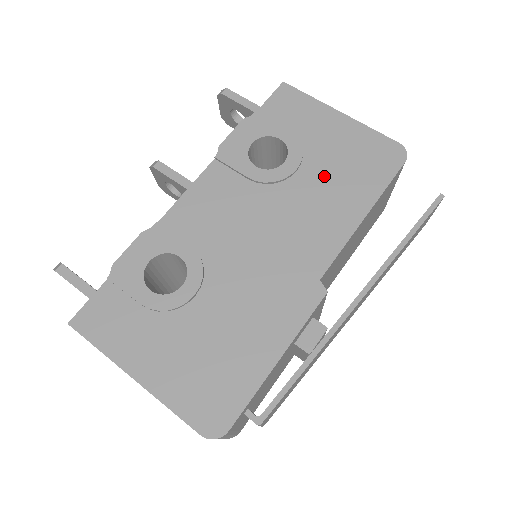
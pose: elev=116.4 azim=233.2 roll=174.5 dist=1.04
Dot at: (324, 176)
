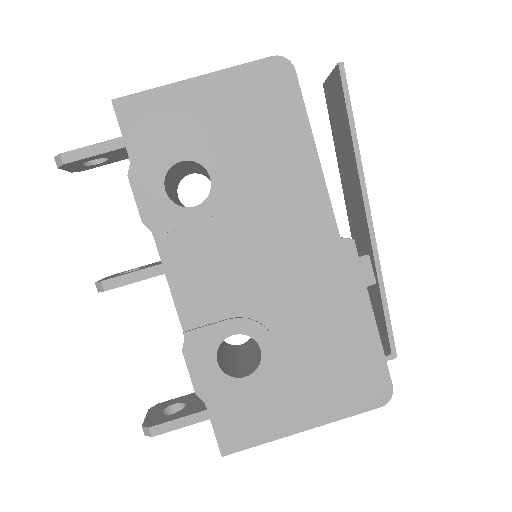
Dot at: (252, 154)
